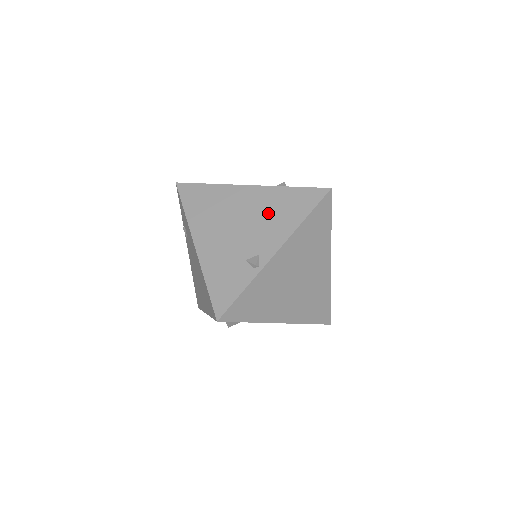
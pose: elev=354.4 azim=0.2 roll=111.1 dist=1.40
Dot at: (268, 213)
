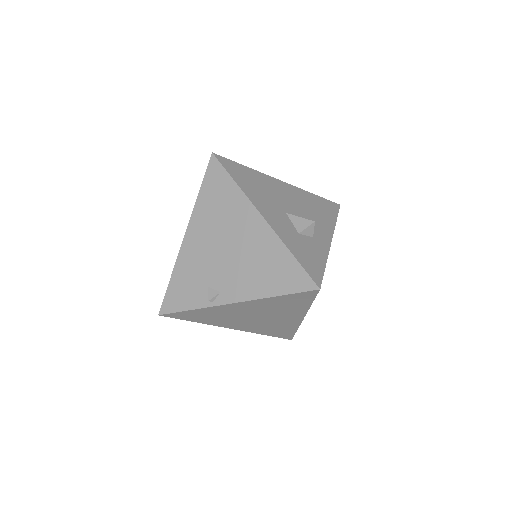
Dot at: (254, 261)
